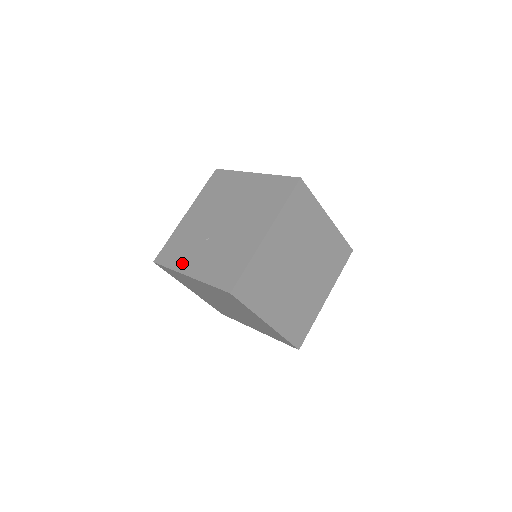
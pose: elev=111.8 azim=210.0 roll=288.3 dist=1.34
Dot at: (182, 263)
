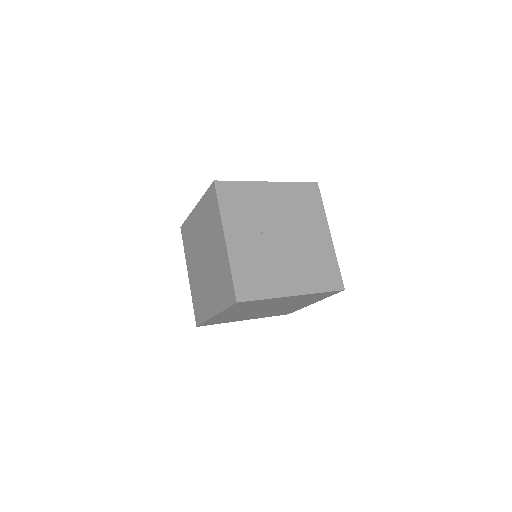
Dot at: (231, 221)
